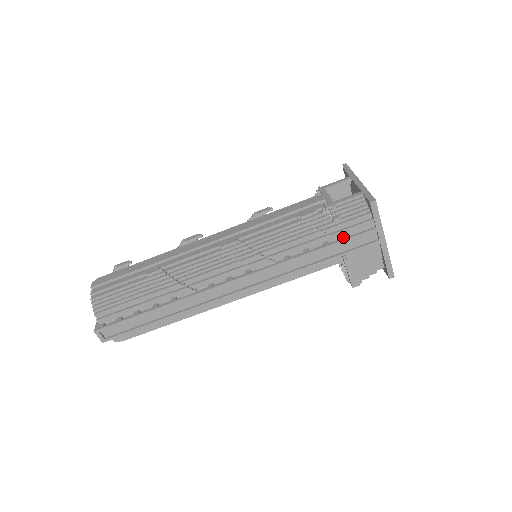
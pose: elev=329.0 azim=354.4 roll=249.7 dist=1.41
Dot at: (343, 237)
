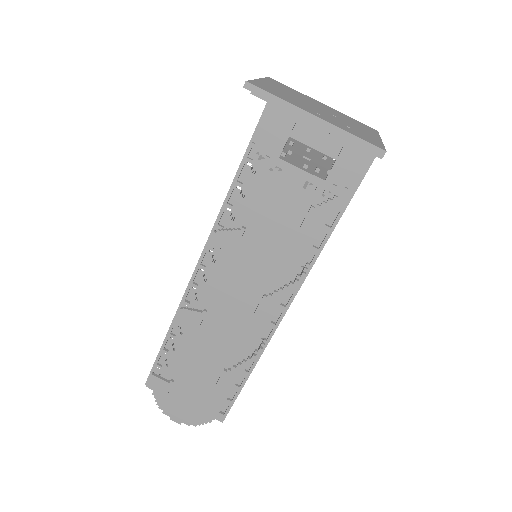
Dot at: occluded
